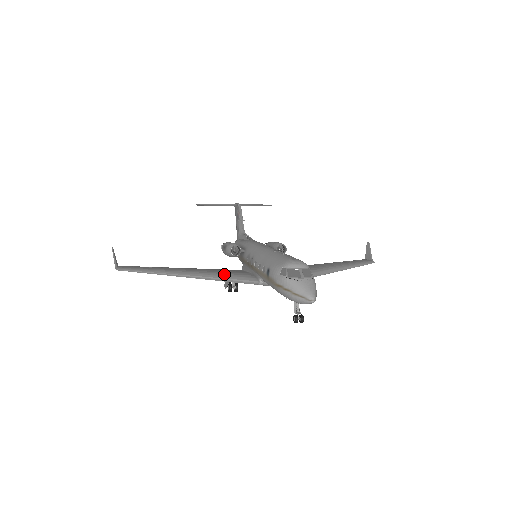
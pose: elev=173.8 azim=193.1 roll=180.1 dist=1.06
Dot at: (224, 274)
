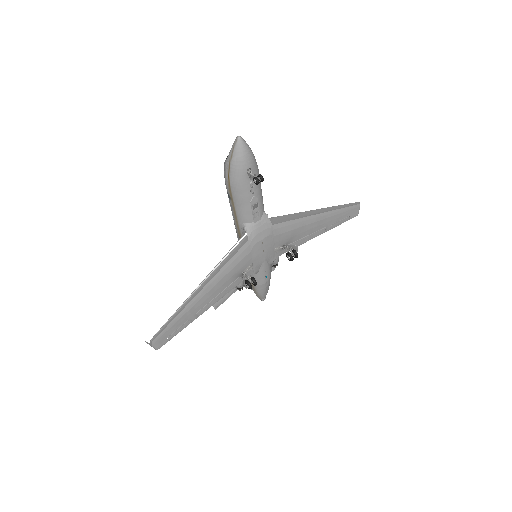
Dot at: occluded
